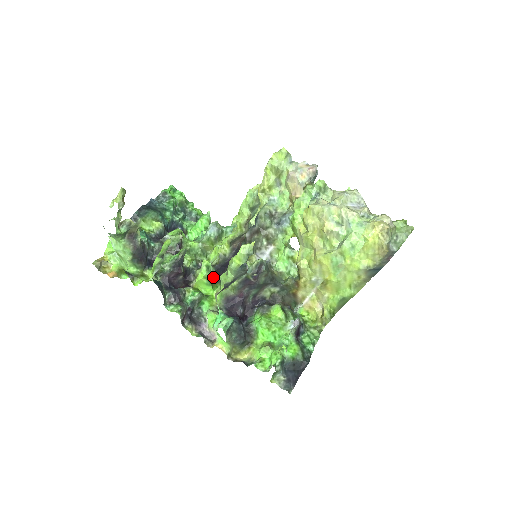
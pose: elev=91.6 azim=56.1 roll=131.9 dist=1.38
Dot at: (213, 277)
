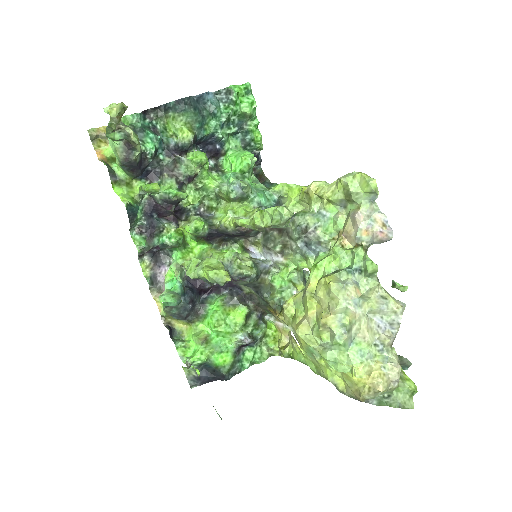
Dot at: (202, 236)
